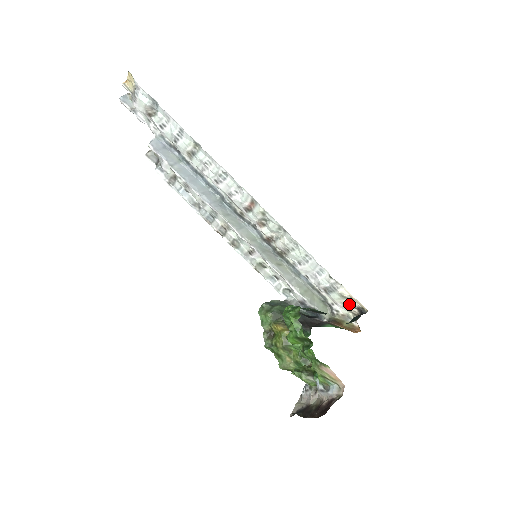
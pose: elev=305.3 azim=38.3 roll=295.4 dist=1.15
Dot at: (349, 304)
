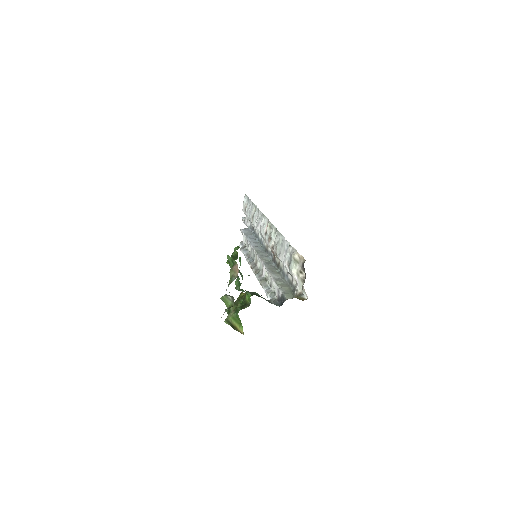
Dot at: (300, 269)
